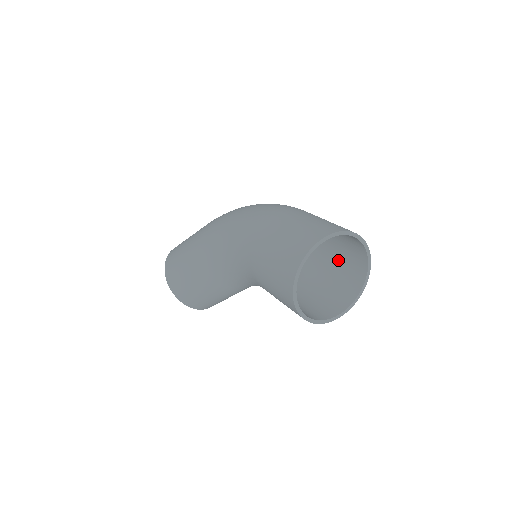
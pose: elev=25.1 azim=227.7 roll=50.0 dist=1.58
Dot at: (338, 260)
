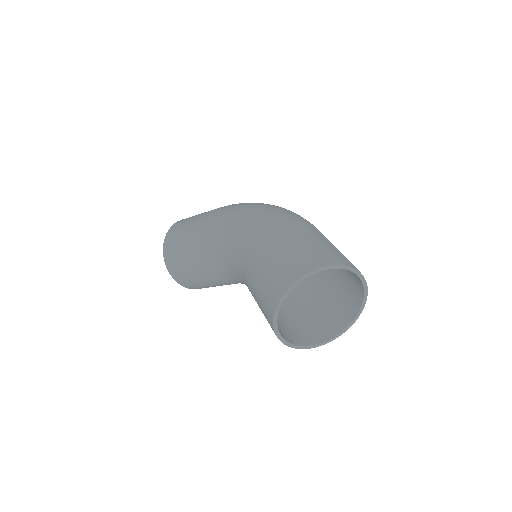
Dot at: (335, 288)
